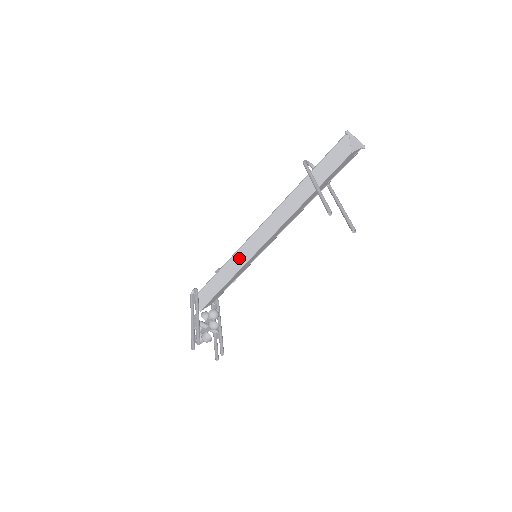
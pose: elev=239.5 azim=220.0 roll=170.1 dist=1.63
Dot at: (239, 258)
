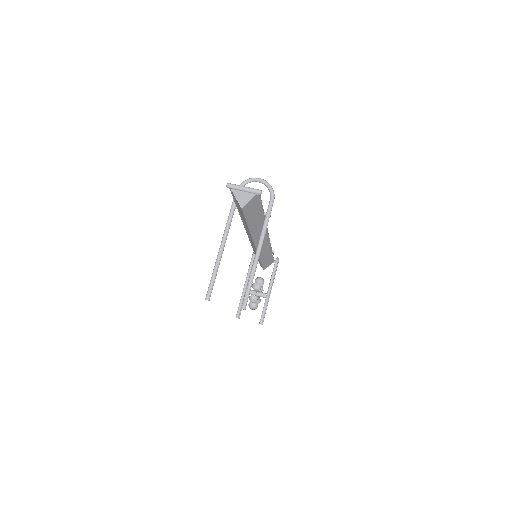
Dot at: (254, 249)
